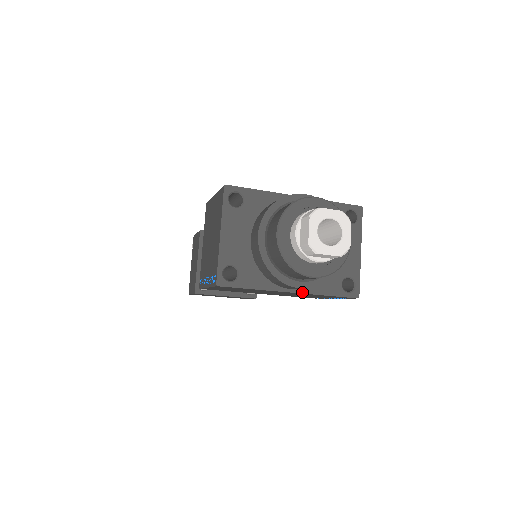
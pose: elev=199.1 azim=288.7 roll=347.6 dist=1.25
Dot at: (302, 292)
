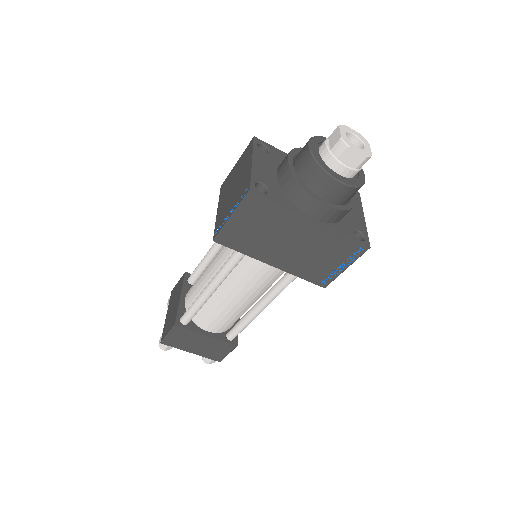
Dot at: (322, 224)
